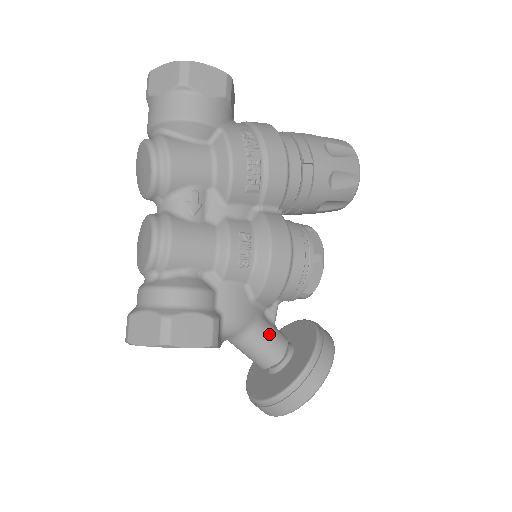
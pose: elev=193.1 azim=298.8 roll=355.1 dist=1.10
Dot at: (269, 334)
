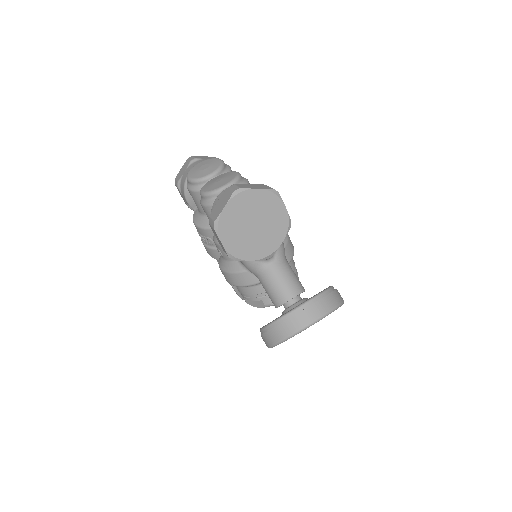
Dot at: occluded
